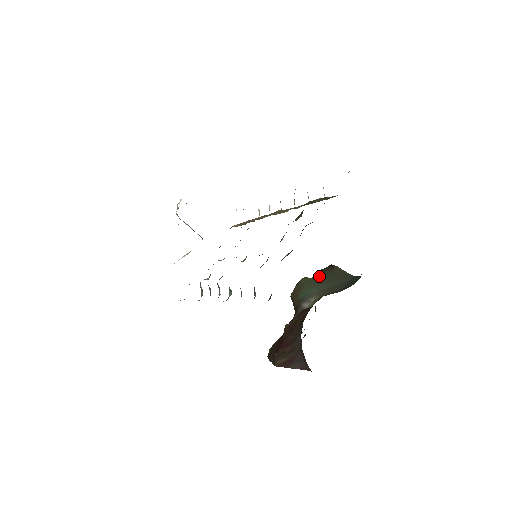
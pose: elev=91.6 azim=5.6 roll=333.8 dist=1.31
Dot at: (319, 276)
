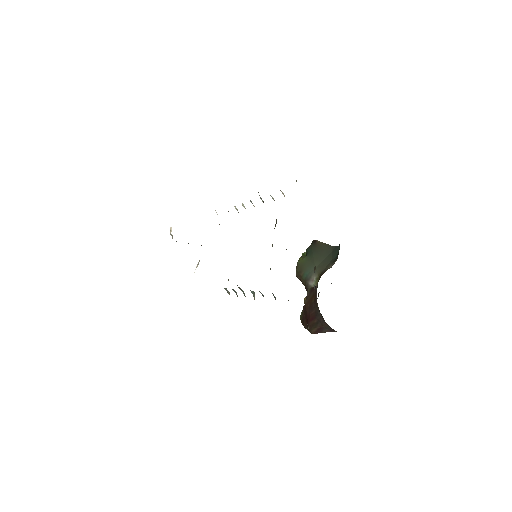
Dot at: (309, 255)
